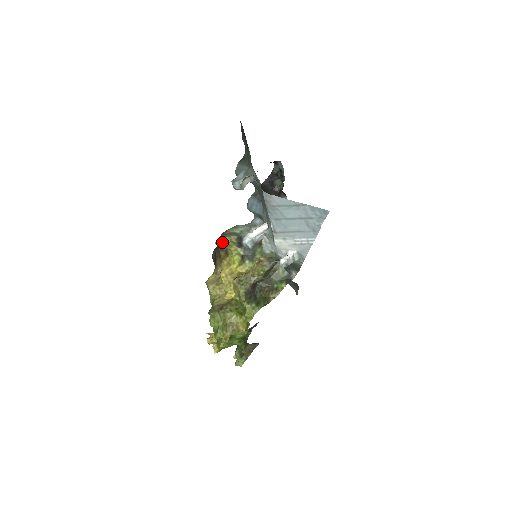
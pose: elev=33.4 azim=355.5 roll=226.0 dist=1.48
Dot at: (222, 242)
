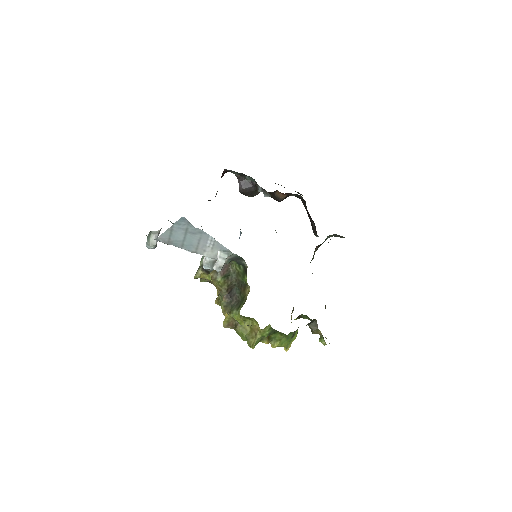
Dot at: (201, 278)
